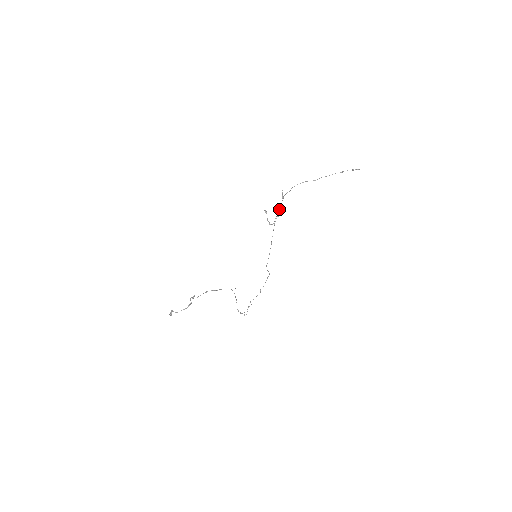
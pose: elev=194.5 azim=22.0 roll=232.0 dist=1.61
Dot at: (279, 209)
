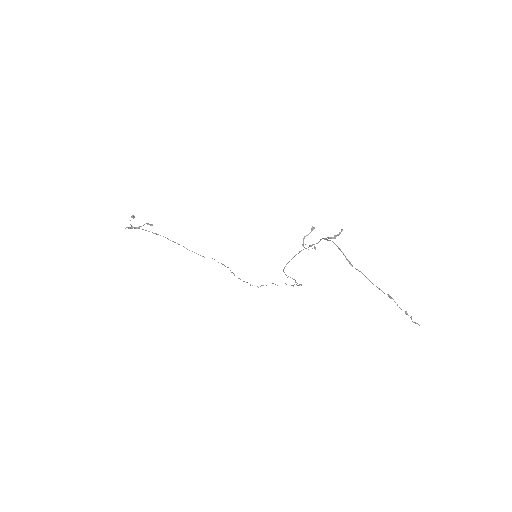
Dot at: occluded
